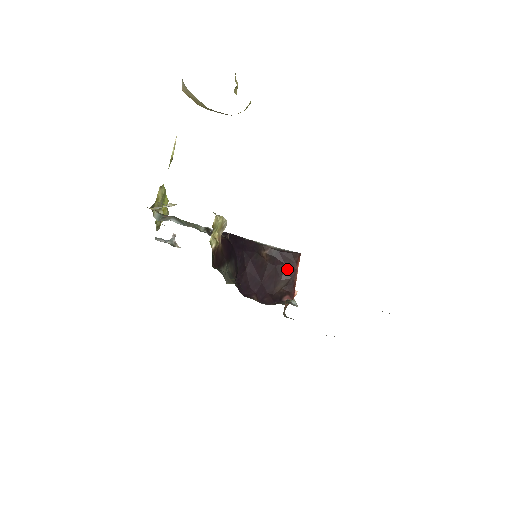
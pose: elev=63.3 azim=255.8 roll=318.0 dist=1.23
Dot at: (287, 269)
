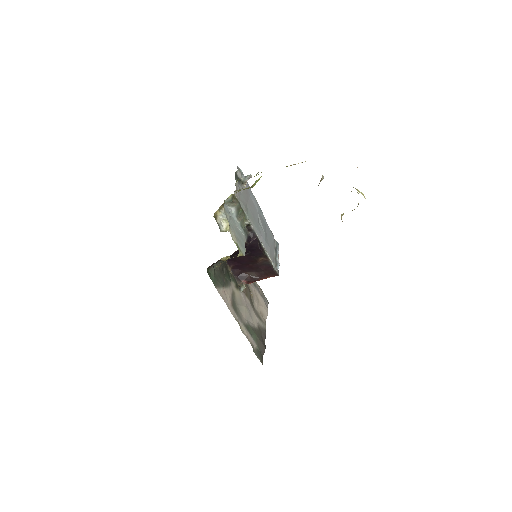
Dot at: (263, 273)
